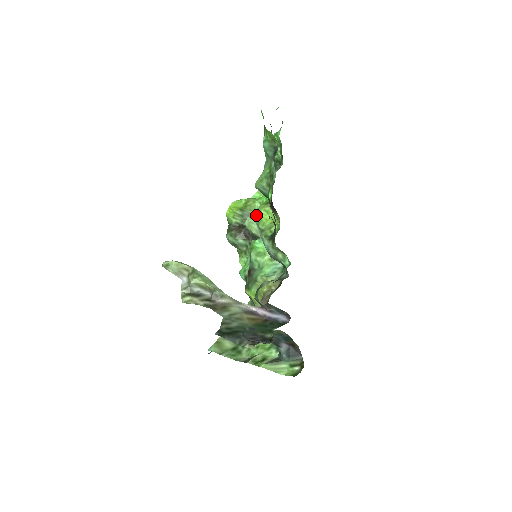
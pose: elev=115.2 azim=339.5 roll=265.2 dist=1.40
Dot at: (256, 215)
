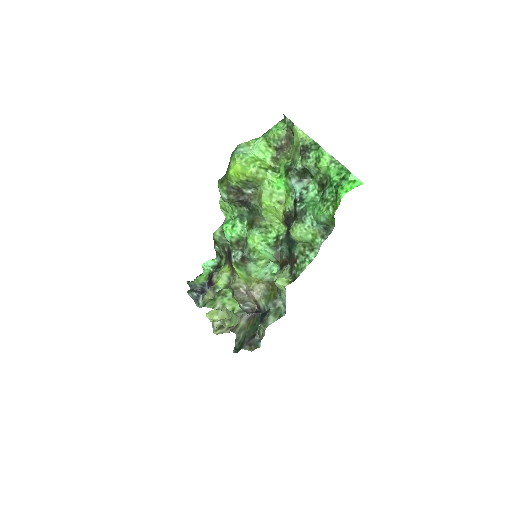
Dot at: (264, 203)
